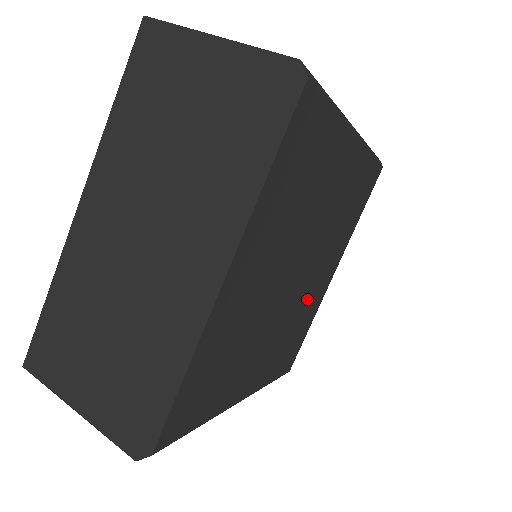
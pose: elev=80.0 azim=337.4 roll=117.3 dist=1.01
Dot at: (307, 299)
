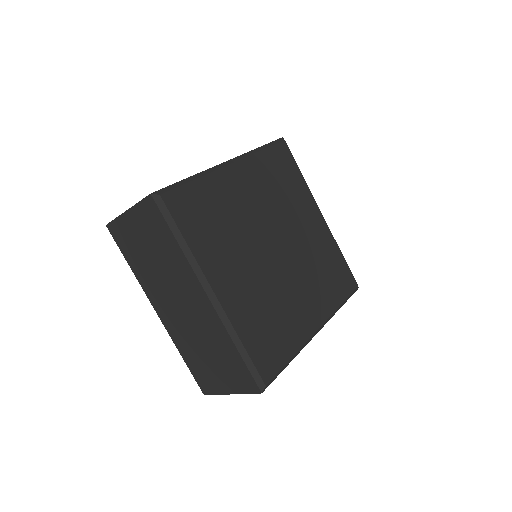
Dot at: (311, 246)
